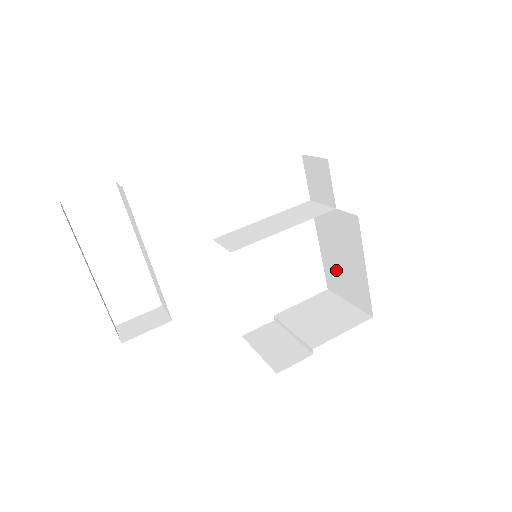
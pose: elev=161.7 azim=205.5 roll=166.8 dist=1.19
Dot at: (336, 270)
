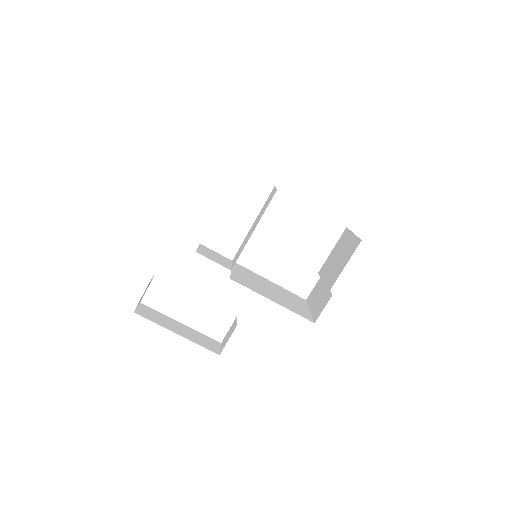
Dot at: occluded
